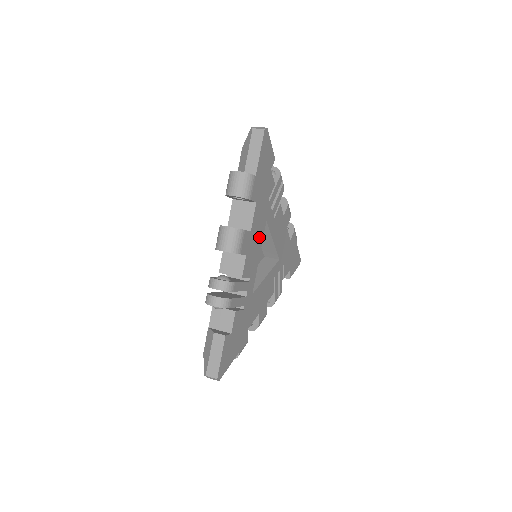
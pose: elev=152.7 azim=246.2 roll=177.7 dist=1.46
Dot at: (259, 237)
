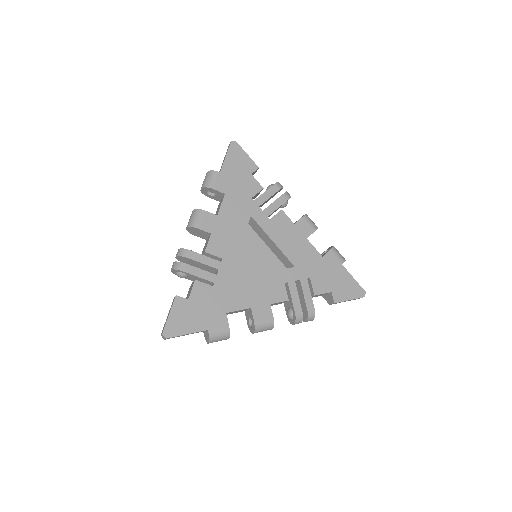
Dot at: (237, 227)
